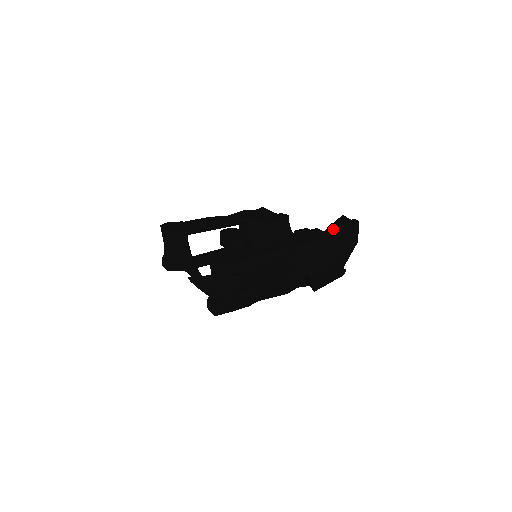
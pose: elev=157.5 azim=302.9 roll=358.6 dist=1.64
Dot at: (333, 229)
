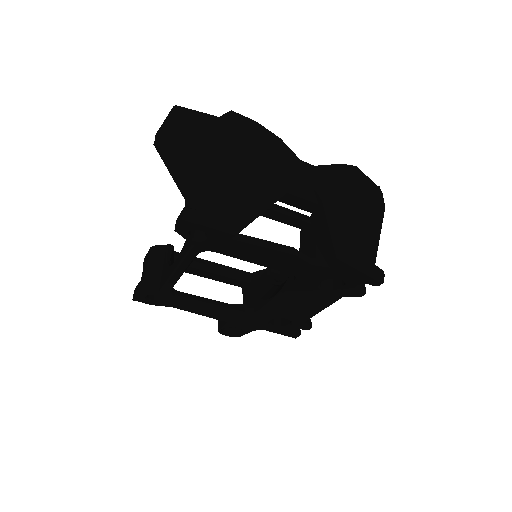
Dot at: (345, 170)
